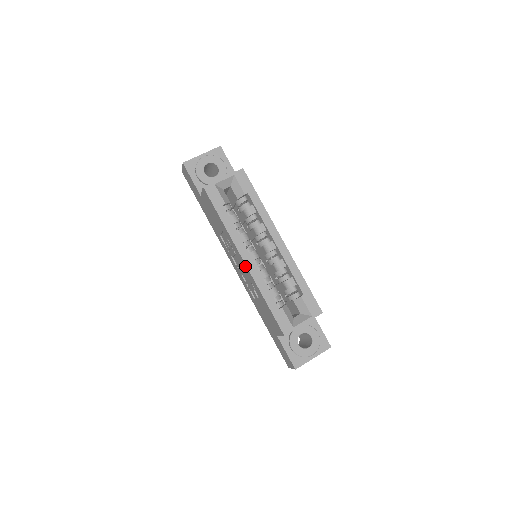
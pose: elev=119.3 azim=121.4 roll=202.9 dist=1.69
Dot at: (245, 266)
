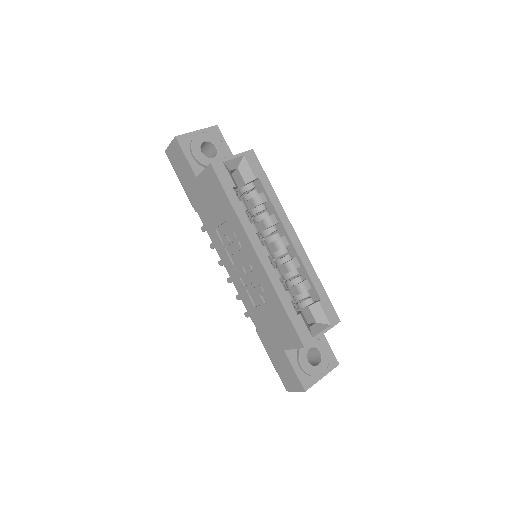
Dot at: (258, 262)
